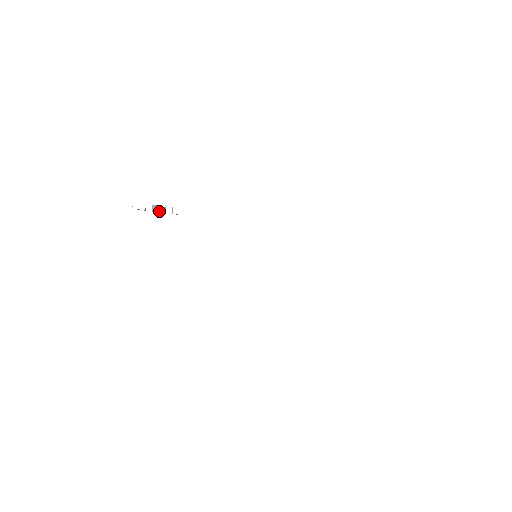
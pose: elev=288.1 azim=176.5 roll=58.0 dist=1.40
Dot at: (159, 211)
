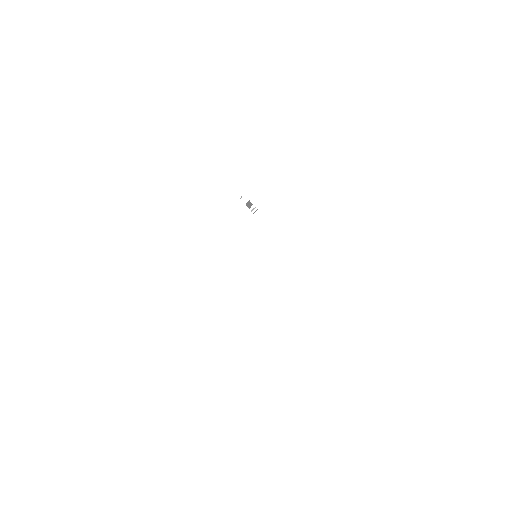
Dot at: (248, 206)
